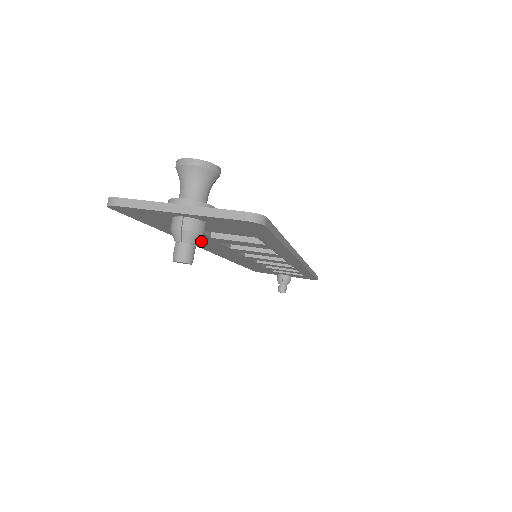
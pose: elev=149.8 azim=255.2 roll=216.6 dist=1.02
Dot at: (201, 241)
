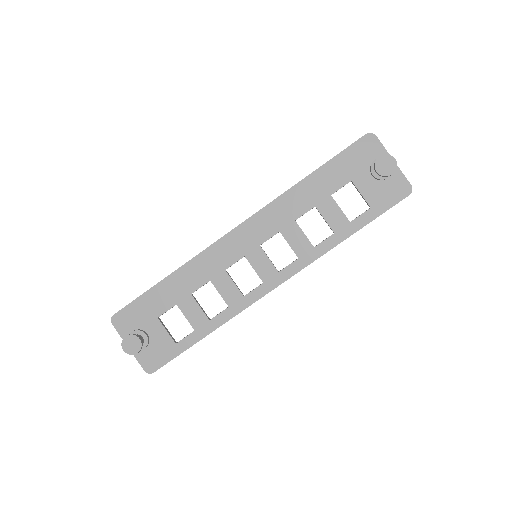
Dot at: (188, 280)
